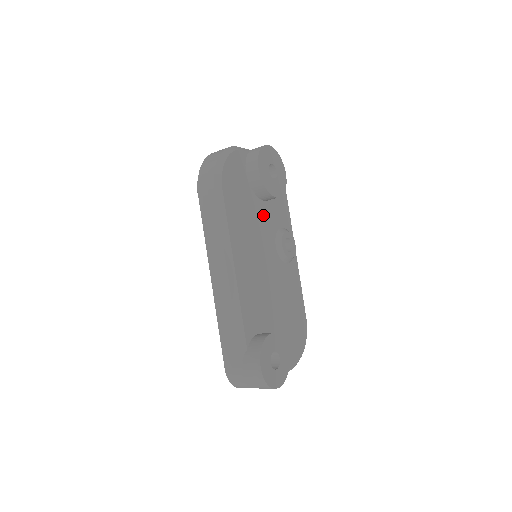
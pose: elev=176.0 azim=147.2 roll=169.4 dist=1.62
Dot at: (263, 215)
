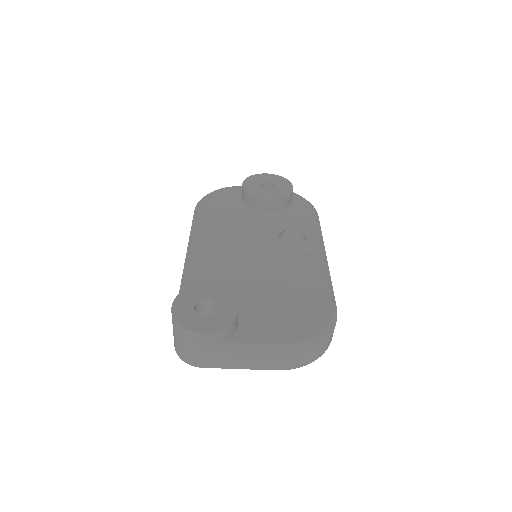
Dot at: (260, 220)
